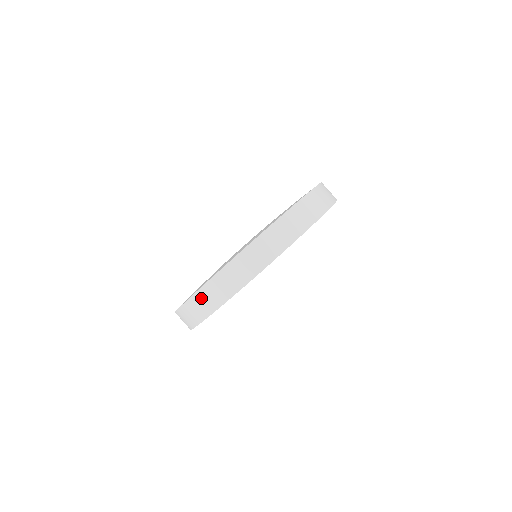
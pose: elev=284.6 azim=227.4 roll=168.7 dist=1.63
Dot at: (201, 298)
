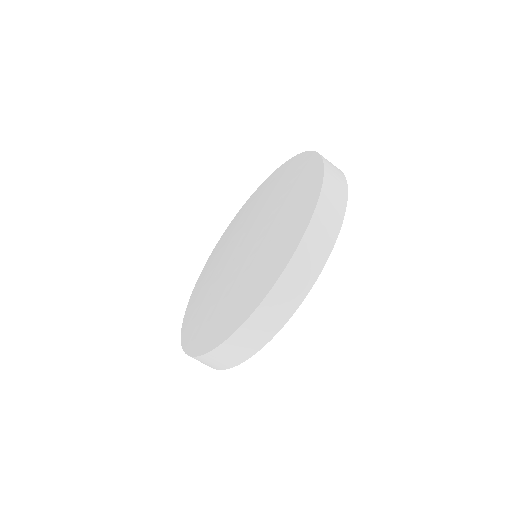
Dot at: (243, 337)
